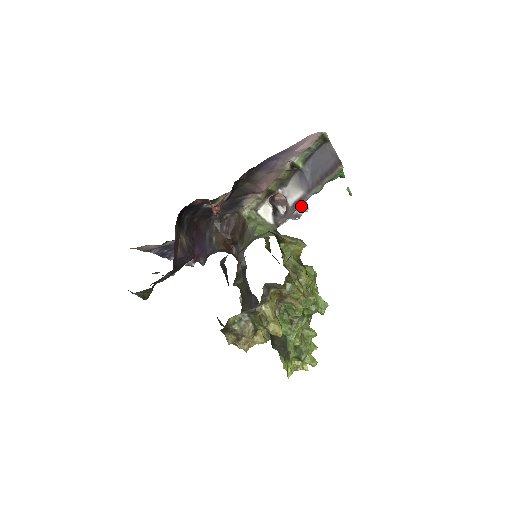
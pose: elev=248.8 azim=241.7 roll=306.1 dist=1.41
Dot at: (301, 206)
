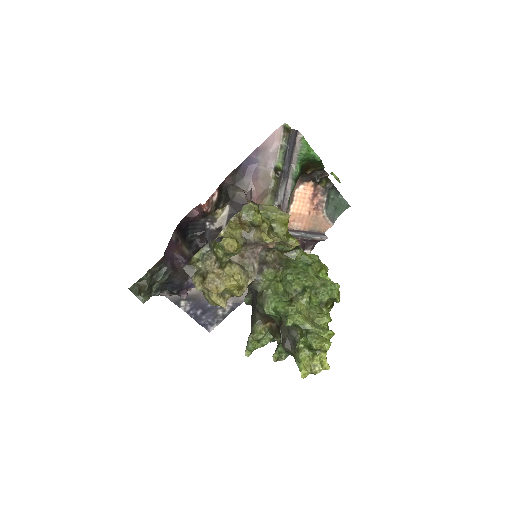
Dot at: (317, 235)
